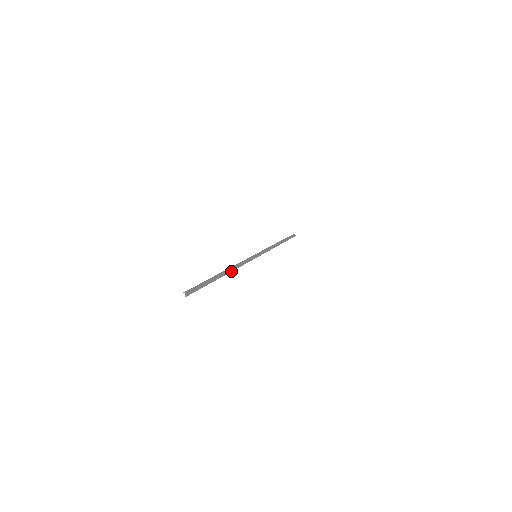
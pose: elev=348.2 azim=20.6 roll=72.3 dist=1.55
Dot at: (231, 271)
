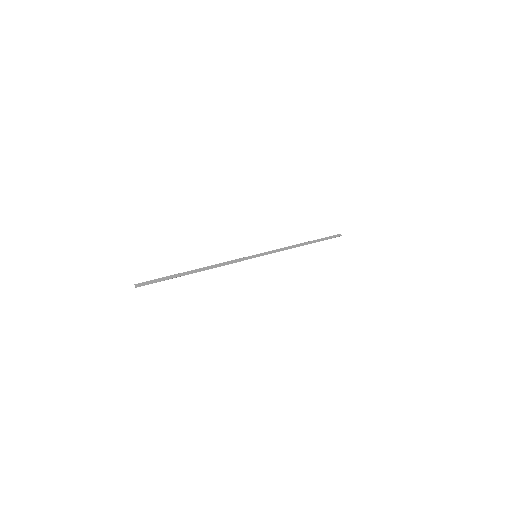
Dot at: (208, 269)
